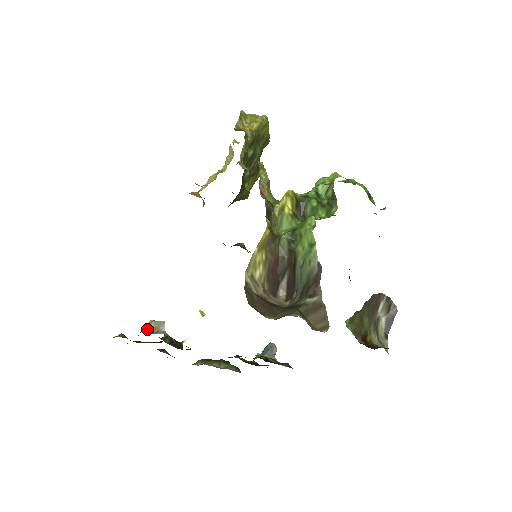
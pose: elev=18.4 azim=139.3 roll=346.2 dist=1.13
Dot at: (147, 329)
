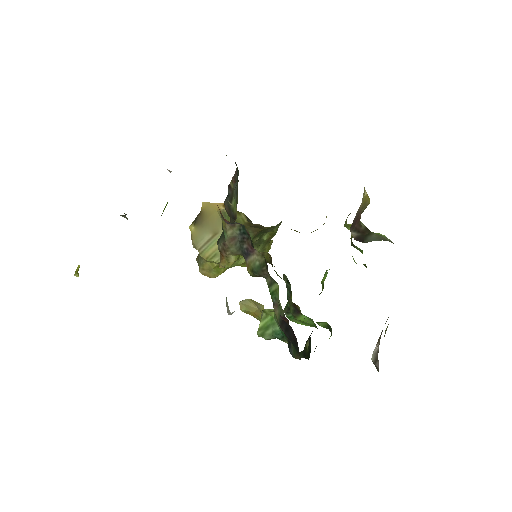
Dot at: occluded
